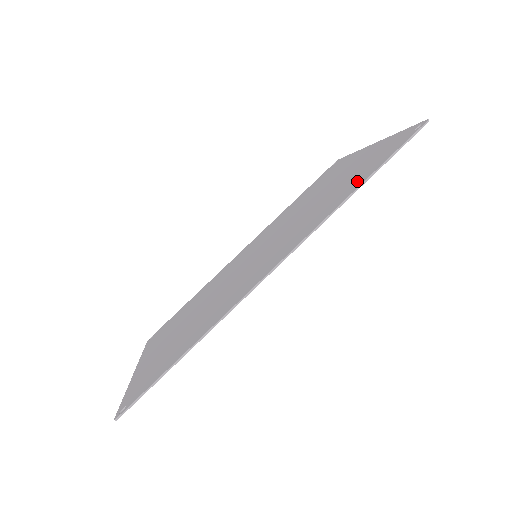
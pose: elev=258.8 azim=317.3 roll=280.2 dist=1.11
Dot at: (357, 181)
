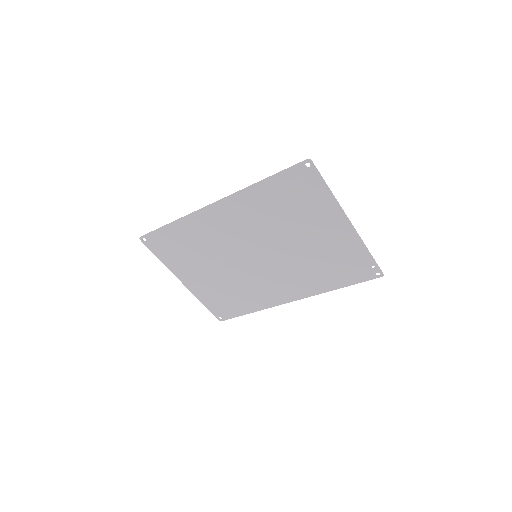
Dot at: (274, 188)
